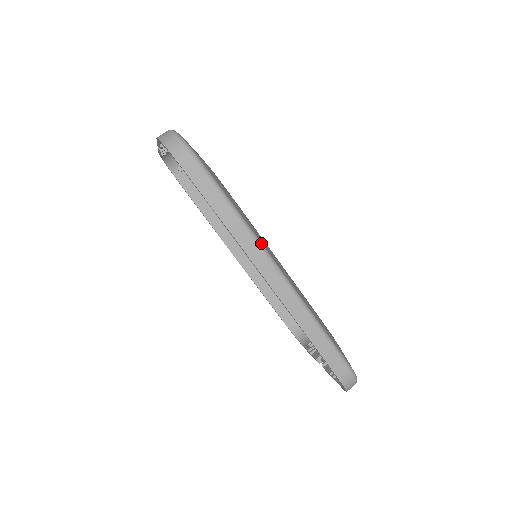
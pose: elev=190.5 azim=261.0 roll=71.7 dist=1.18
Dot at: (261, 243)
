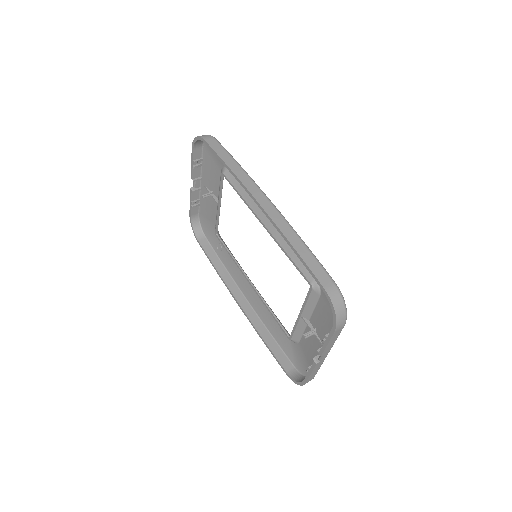
Dot at: (256, 184)
